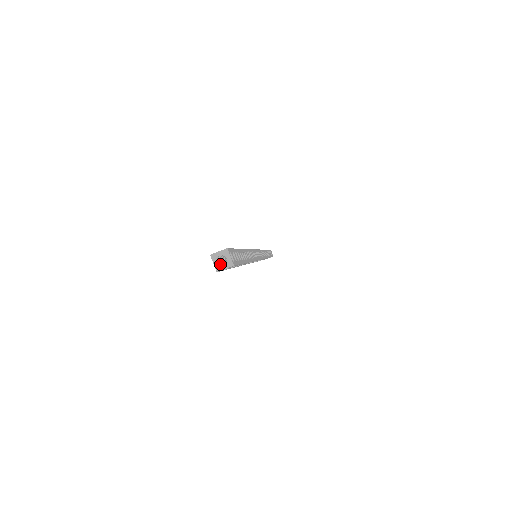
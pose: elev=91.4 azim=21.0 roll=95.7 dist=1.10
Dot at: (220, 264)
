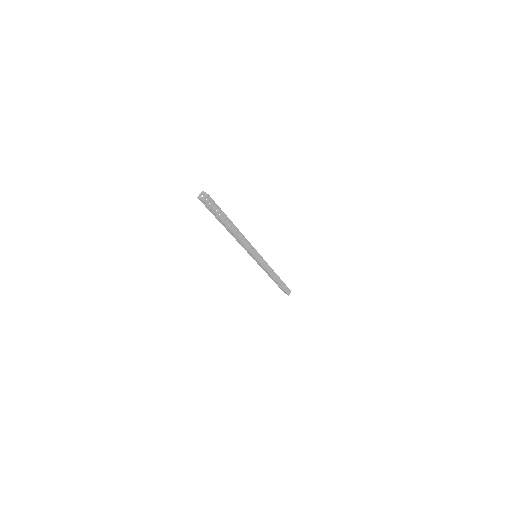
Dot at: occluded
